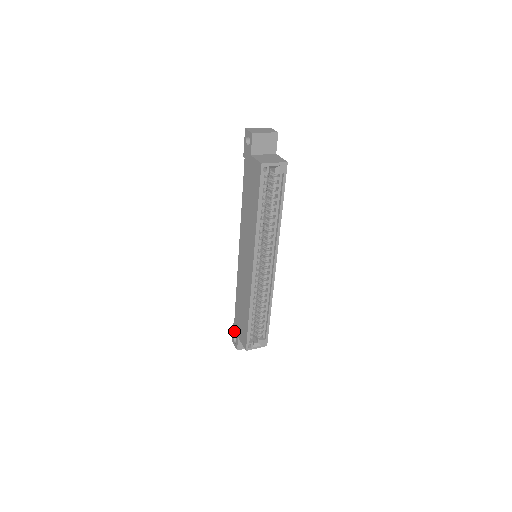
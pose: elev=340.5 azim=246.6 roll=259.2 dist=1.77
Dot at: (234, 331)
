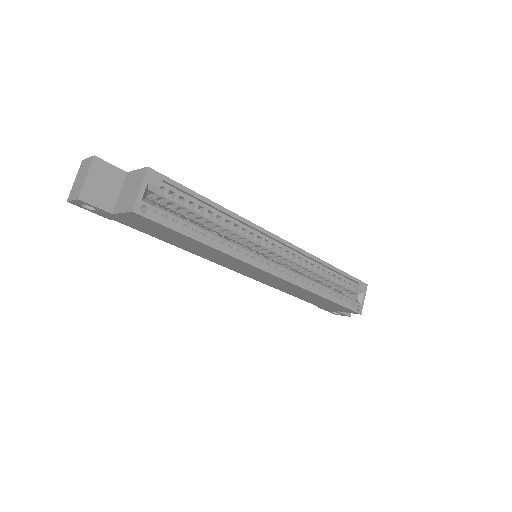
Dot at: (327, 310)
